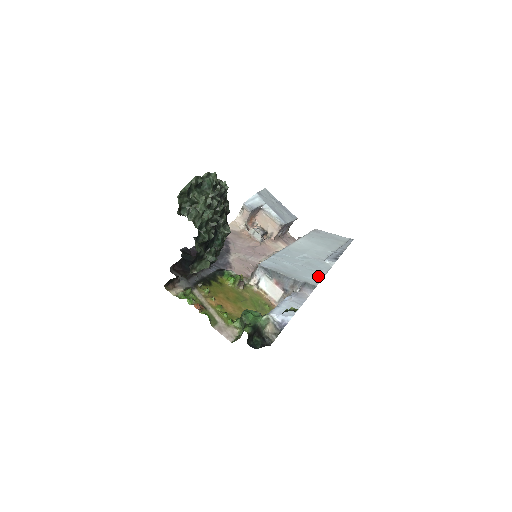
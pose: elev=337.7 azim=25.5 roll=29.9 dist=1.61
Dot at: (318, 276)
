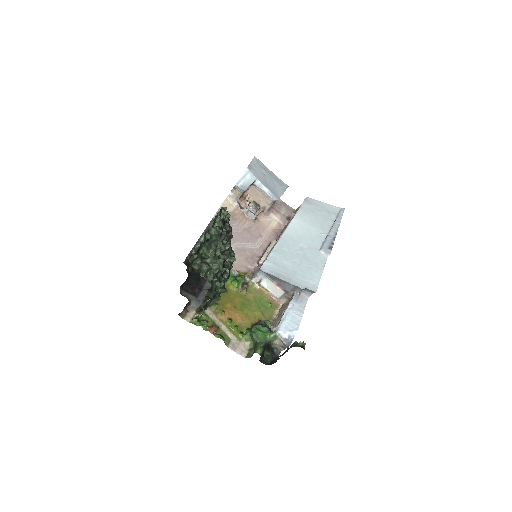
Dot at: (316, 277)
